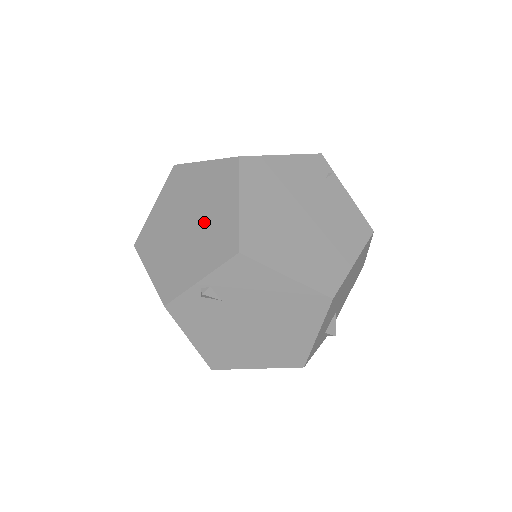
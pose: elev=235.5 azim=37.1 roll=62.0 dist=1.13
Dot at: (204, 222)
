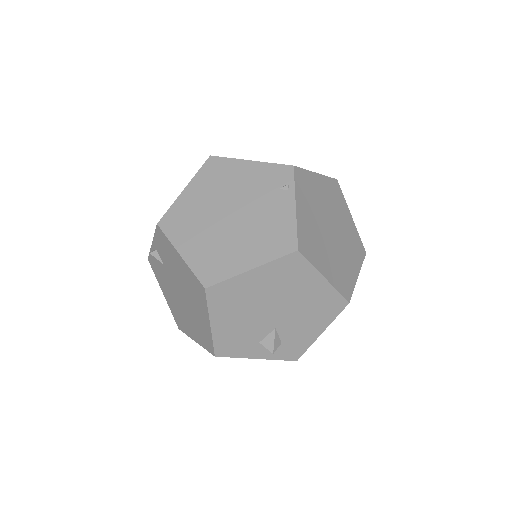
Dot at: occluded
